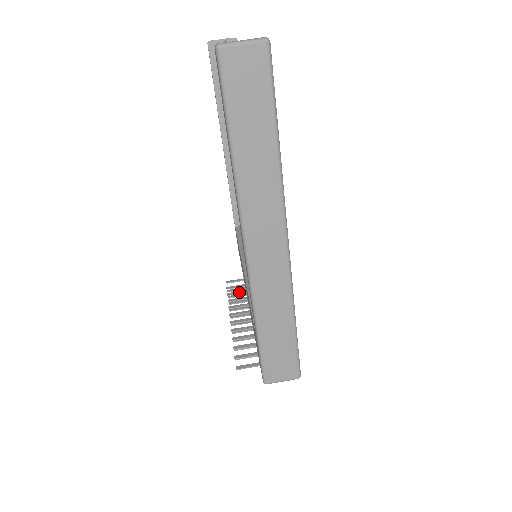
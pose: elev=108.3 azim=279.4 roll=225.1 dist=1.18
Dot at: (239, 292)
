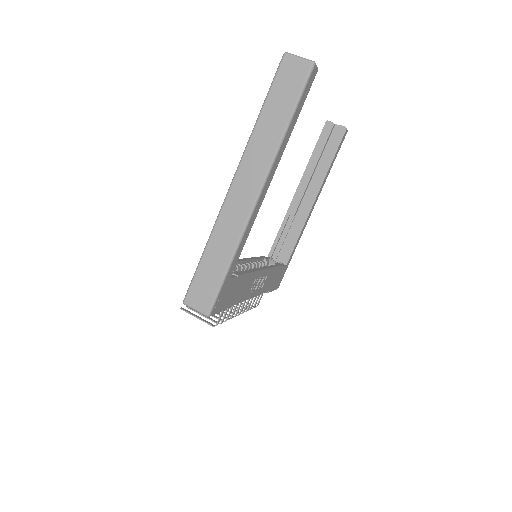
Dot at: occluded
